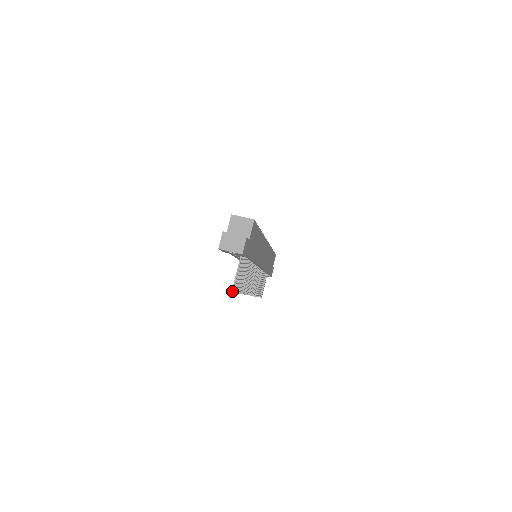
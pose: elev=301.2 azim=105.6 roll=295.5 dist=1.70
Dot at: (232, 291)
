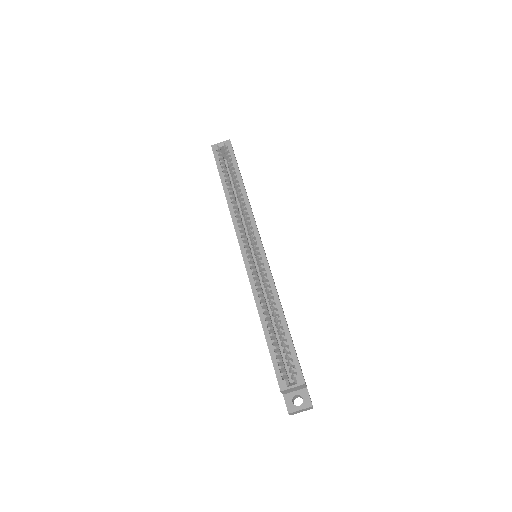
Dot at: occluded
